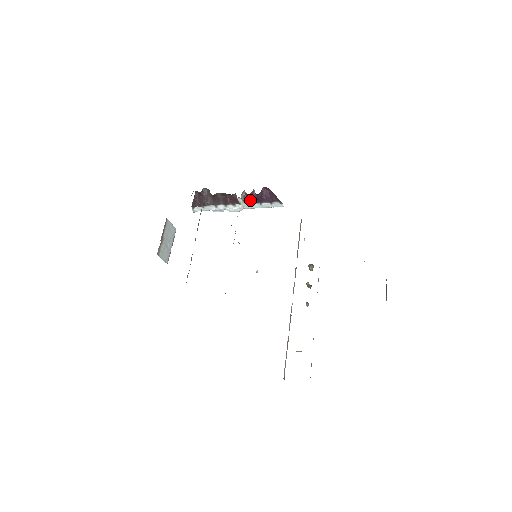
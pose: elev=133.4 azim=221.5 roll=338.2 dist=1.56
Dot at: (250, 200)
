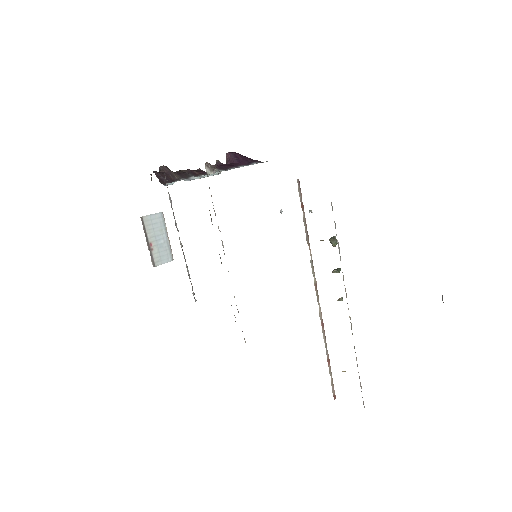
Dot at: (221, 167)
